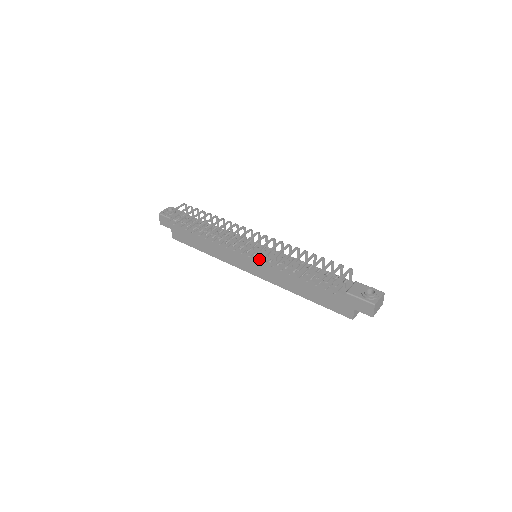
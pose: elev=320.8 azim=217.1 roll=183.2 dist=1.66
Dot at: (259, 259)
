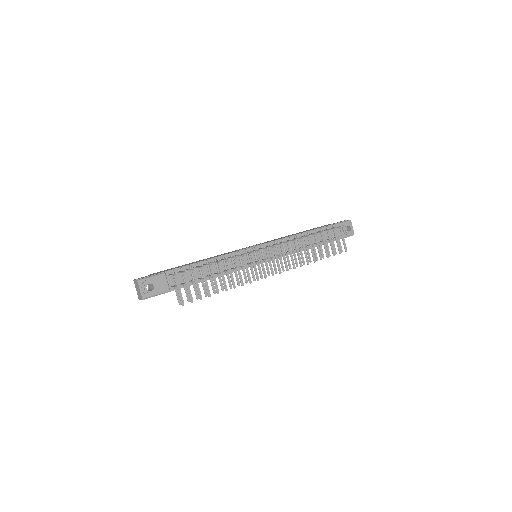
Dot at: occluded
